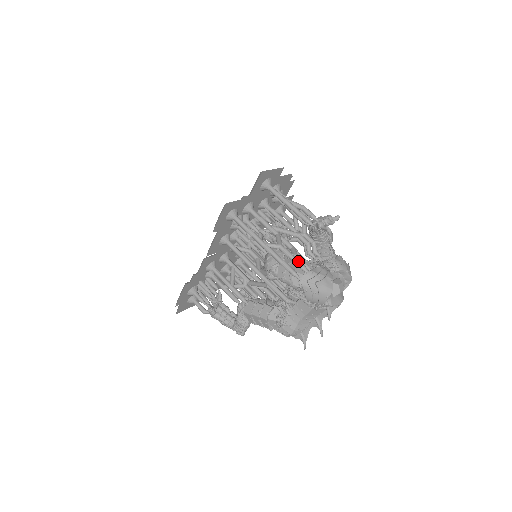
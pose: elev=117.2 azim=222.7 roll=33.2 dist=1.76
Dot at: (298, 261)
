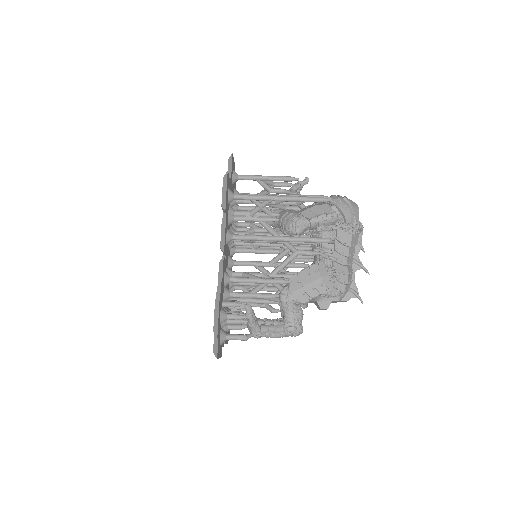
Dot at: (315, 195)
